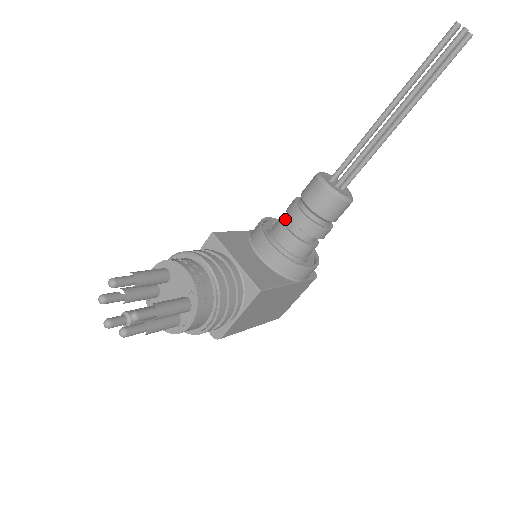
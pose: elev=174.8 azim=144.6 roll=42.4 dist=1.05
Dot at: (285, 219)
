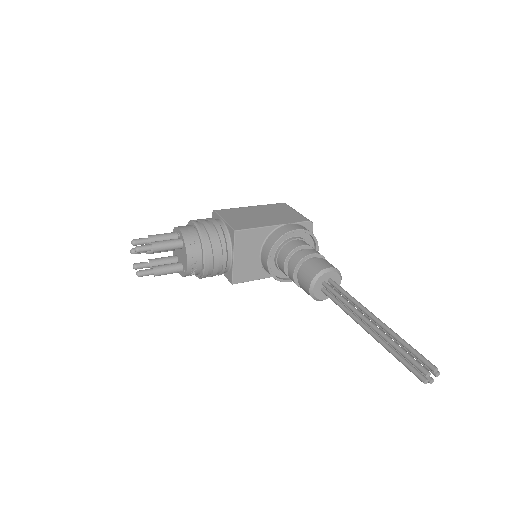
Dot at: (294, 253)
